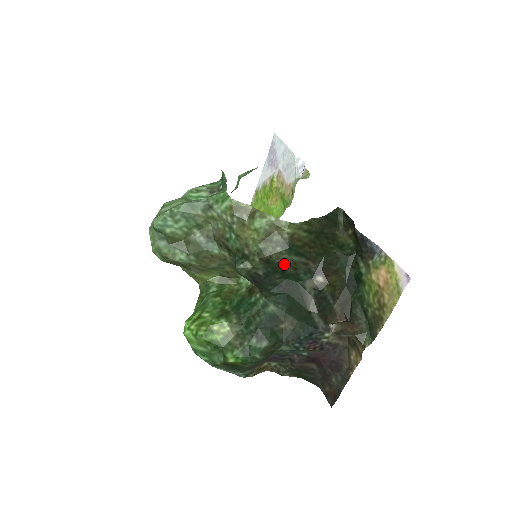
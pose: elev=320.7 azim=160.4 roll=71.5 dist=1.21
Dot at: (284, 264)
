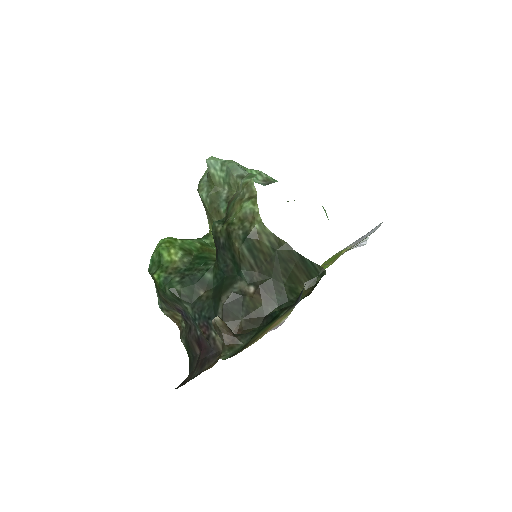
Dot at: (236, 247)
